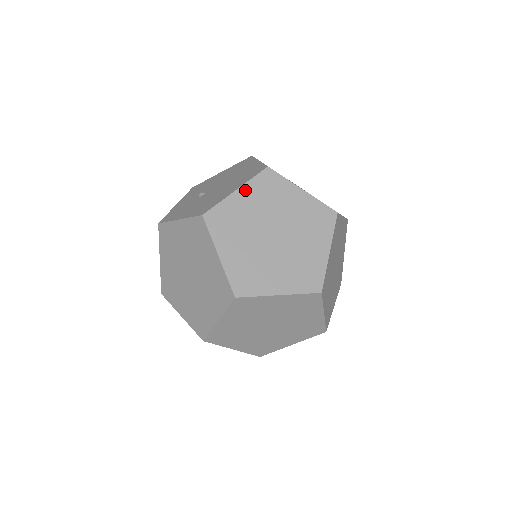
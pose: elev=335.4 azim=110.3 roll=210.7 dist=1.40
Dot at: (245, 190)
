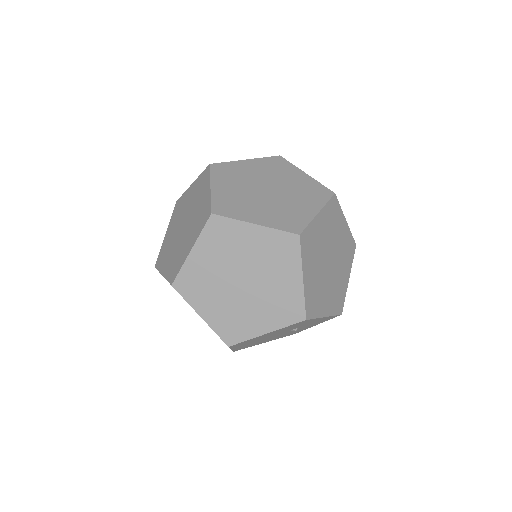
Dot at: (254, 161)
